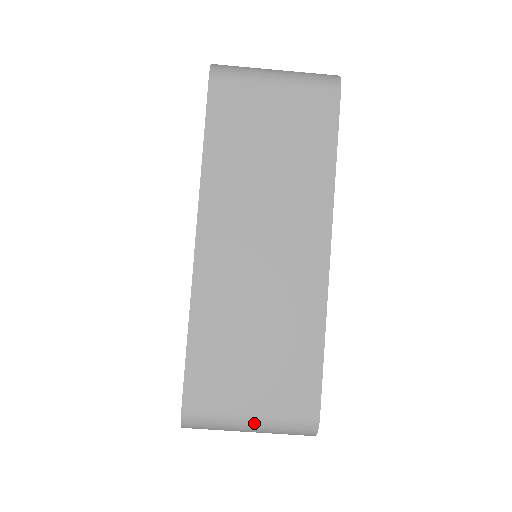
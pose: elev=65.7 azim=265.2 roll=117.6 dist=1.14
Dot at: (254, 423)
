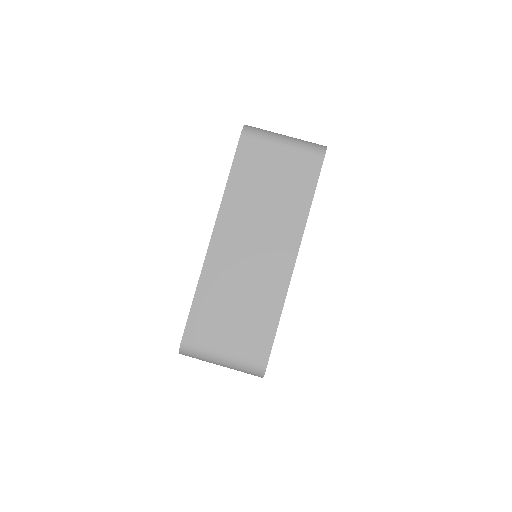
Dot at: (225, 359)
